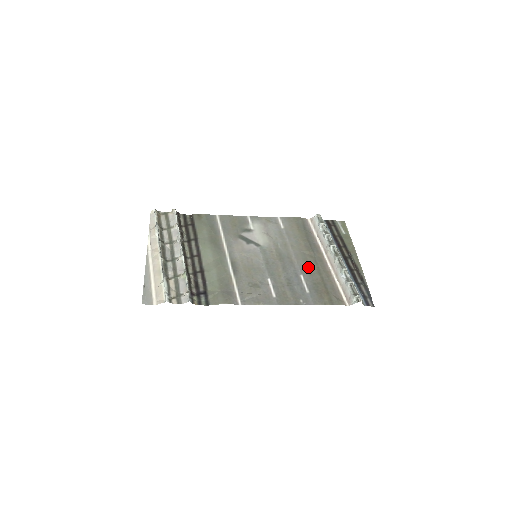
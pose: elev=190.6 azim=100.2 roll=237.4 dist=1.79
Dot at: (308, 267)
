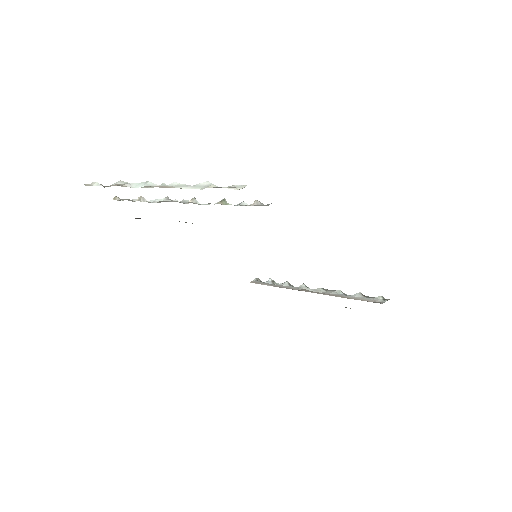
Dot at: occluded
